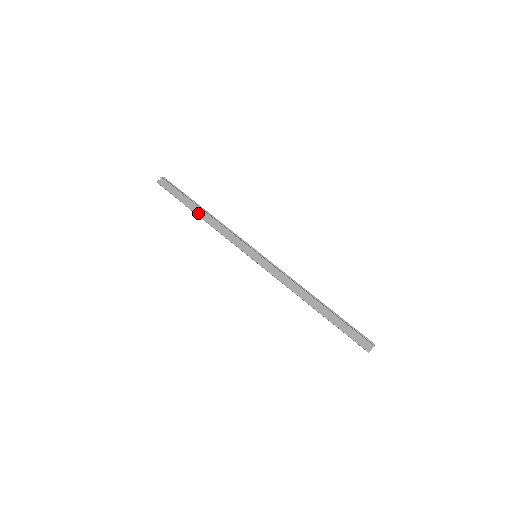
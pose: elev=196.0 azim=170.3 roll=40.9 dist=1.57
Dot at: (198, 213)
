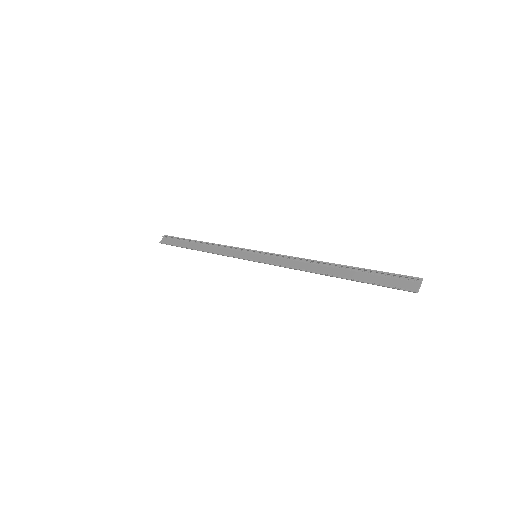
Dot at: (196, 248)
